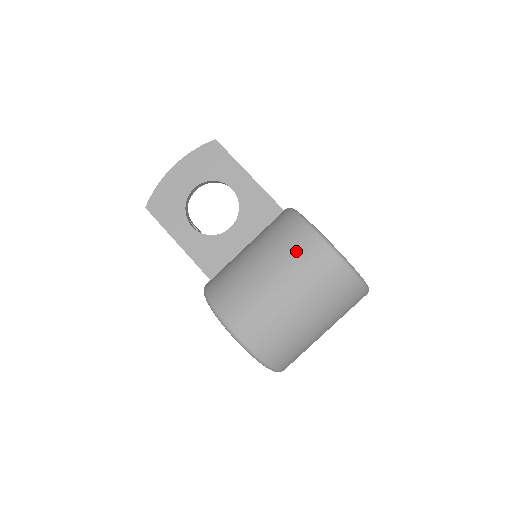
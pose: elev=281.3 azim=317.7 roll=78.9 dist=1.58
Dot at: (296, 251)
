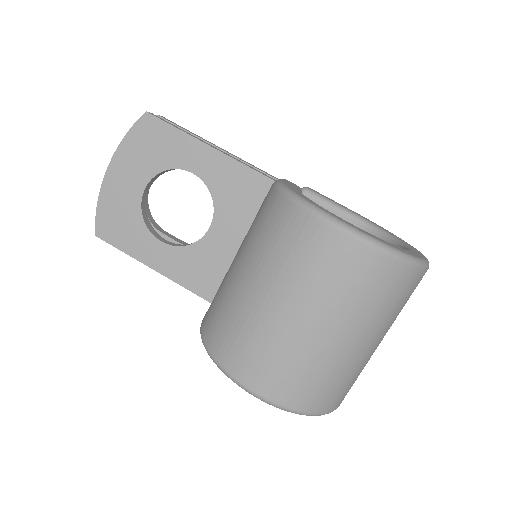
Dot at: (304, 256)
